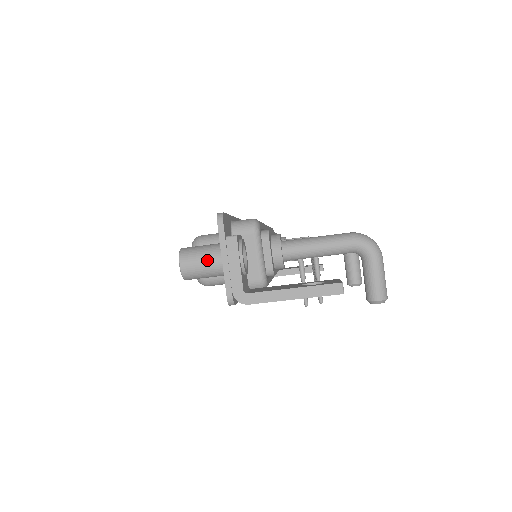
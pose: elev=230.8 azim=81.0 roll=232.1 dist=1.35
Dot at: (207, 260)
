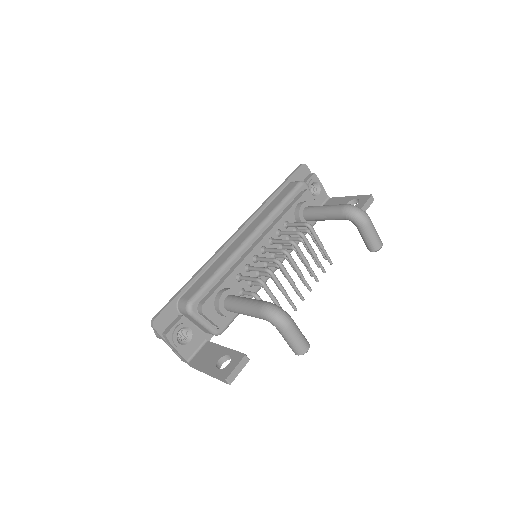
Dot at: occluded
